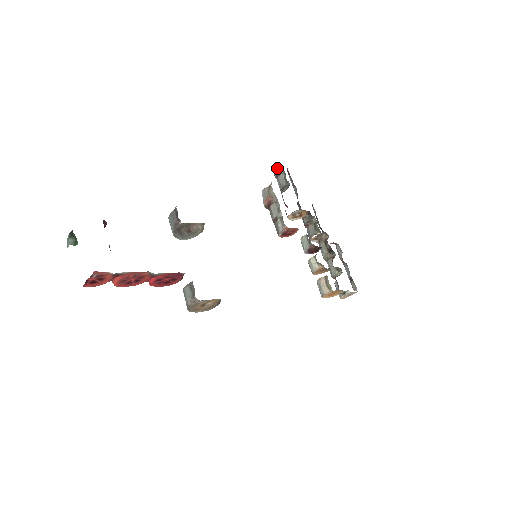
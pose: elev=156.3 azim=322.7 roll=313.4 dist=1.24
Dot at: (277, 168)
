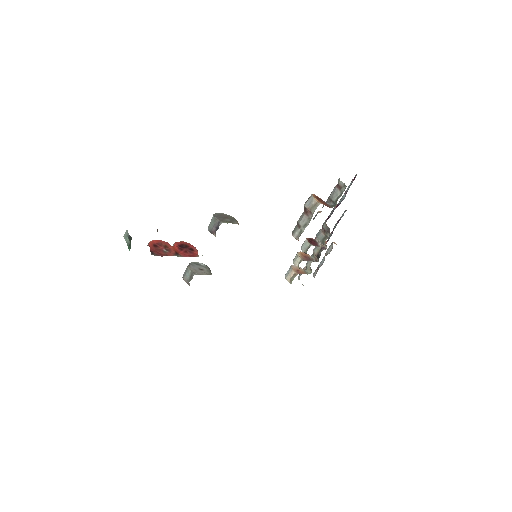
Dot at: occluded
